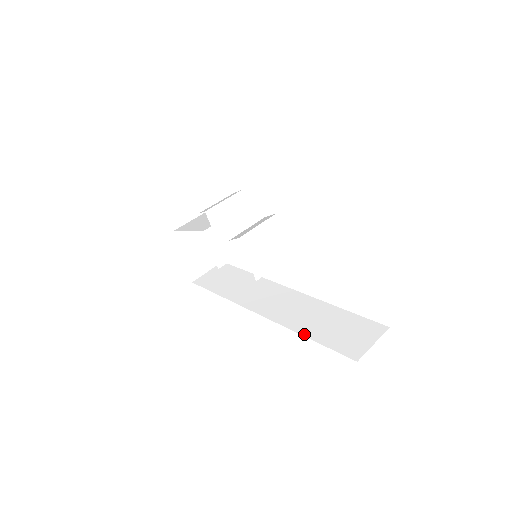
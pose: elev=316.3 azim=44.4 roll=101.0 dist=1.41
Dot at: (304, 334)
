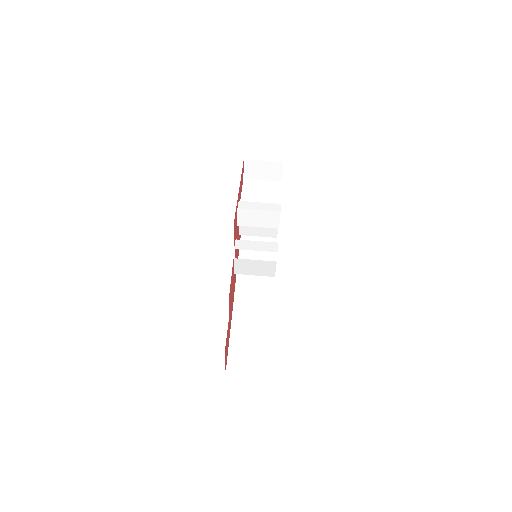
Dot at: (232, 325)
